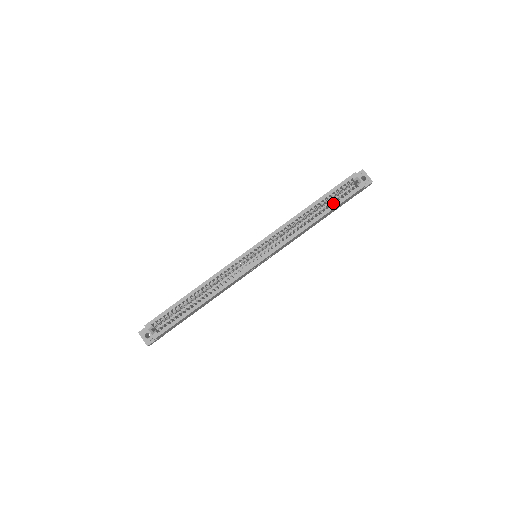
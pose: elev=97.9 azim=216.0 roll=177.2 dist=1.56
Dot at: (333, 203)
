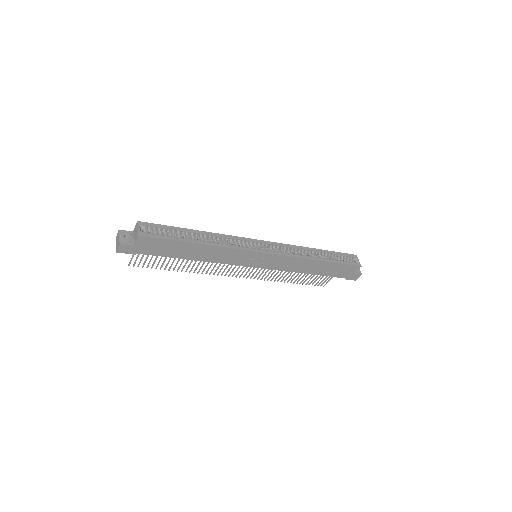
Dot at: occluded
